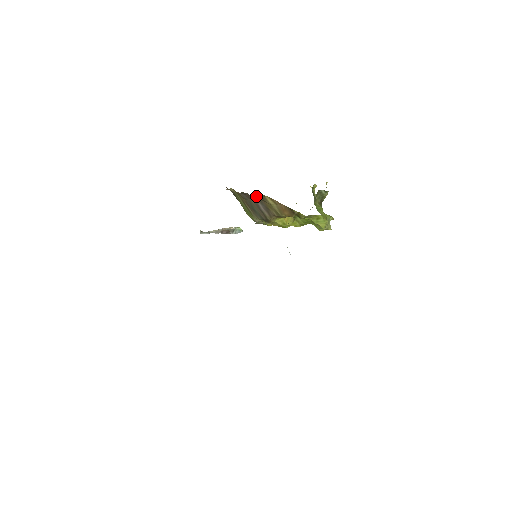
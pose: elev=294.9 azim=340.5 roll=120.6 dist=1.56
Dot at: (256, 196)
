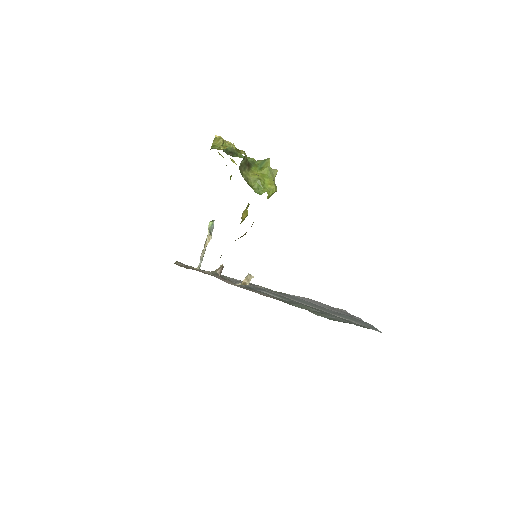
Dot at: occluded
